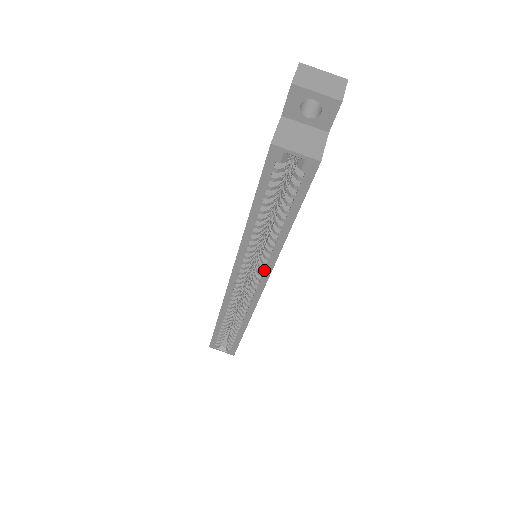
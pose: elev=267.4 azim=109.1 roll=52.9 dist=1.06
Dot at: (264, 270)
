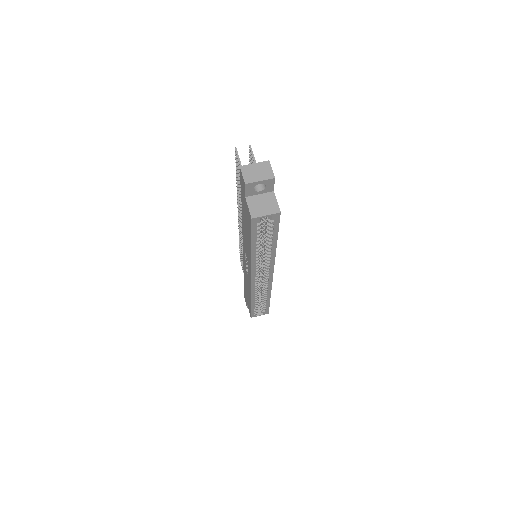
Dot at: (270, 266)
